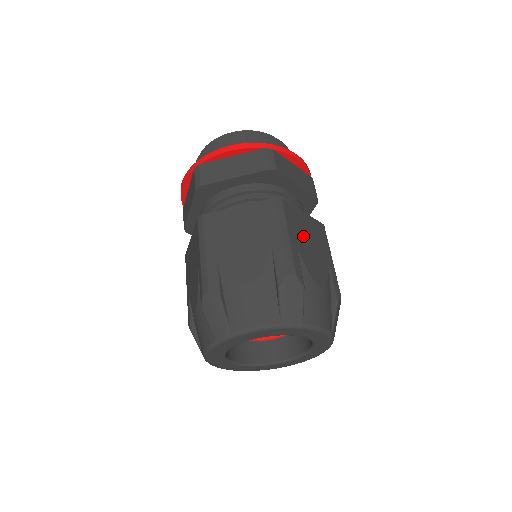
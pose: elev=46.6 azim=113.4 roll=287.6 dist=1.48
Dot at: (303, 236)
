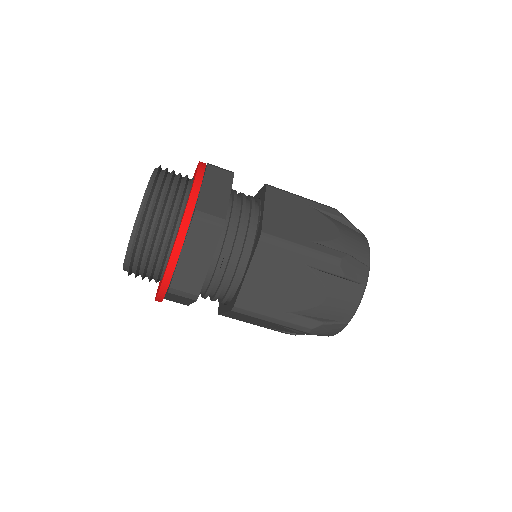
Dot at: (274, 294)
